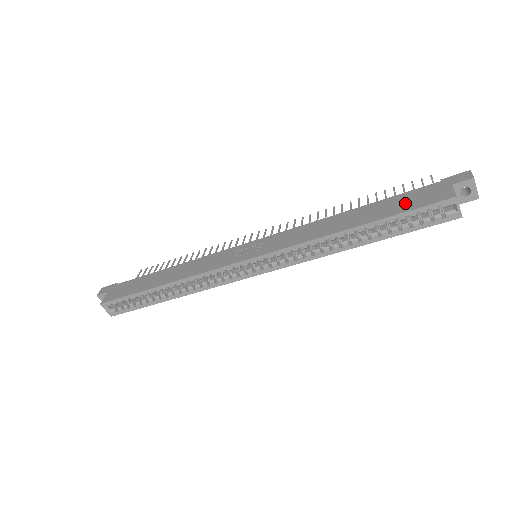
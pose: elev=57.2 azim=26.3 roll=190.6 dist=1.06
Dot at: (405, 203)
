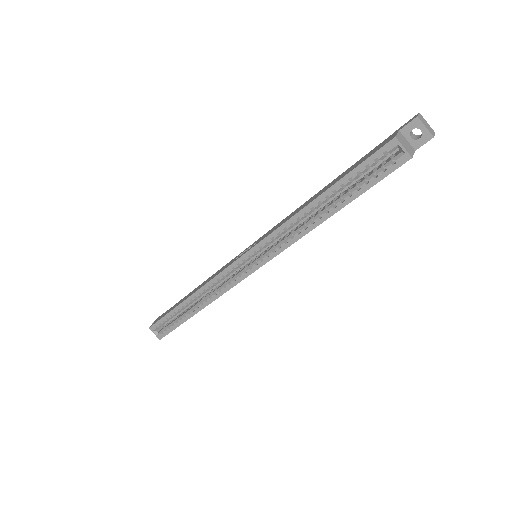
Dot at: (358, 162)
